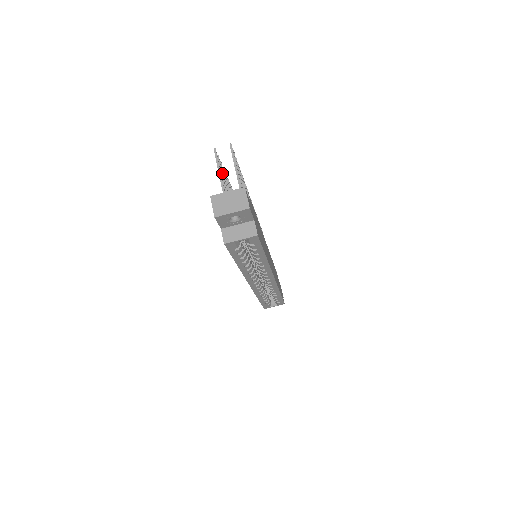
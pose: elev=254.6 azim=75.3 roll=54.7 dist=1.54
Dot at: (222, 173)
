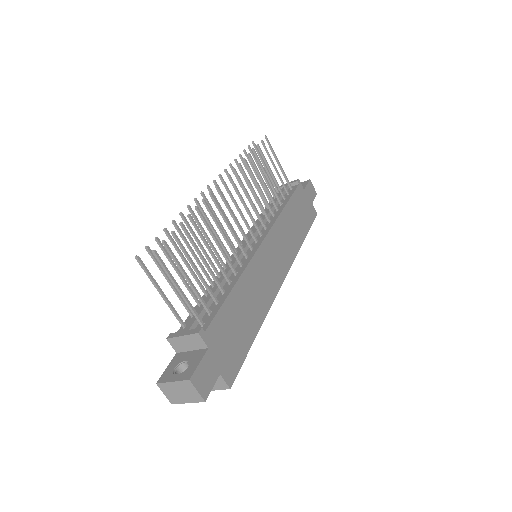
Dot at: (163, 271)
